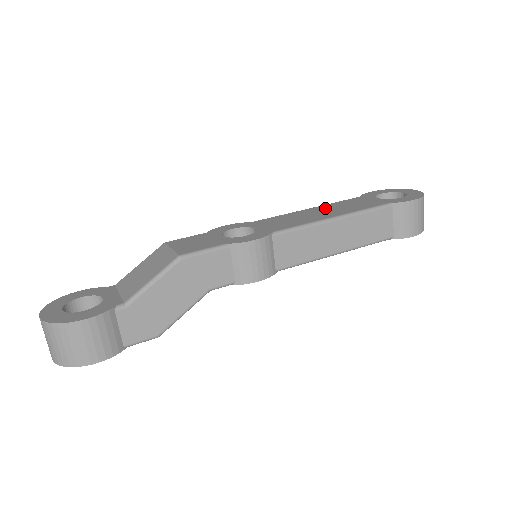
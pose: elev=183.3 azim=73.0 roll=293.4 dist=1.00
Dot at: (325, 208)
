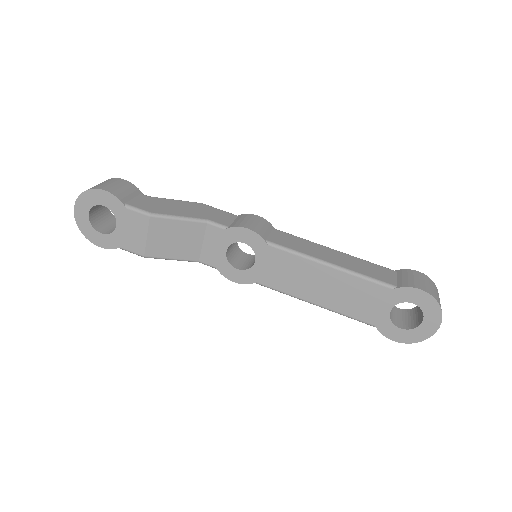
Dot at: occluded
